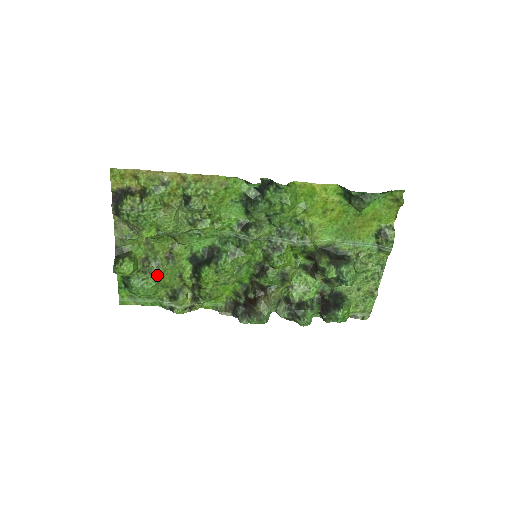
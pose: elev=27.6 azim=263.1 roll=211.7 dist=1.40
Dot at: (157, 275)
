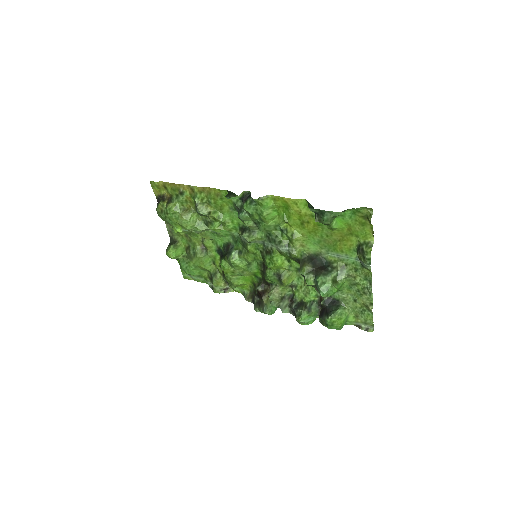
Dot at: (193, 261)
